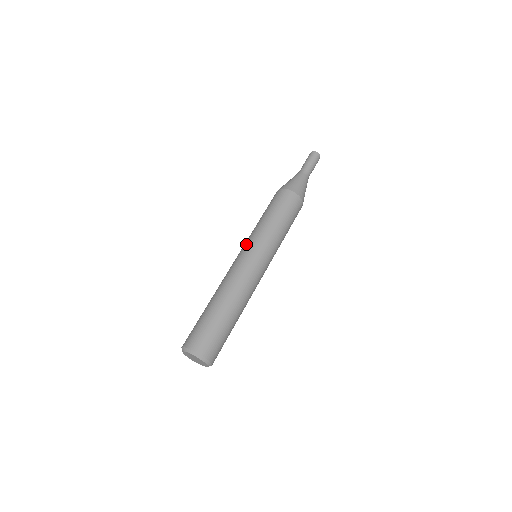
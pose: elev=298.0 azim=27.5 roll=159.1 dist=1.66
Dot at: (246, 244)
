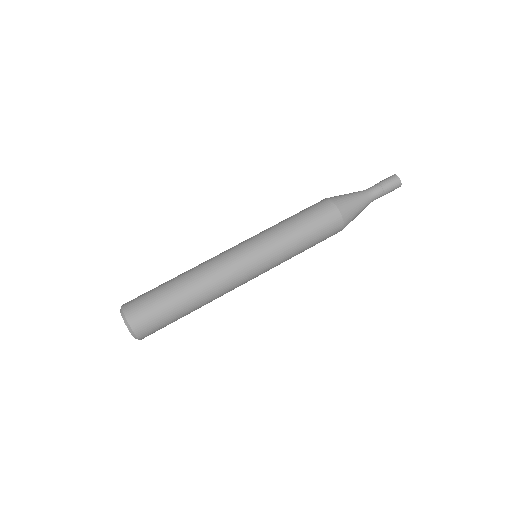
Dot at: (256, 244)
